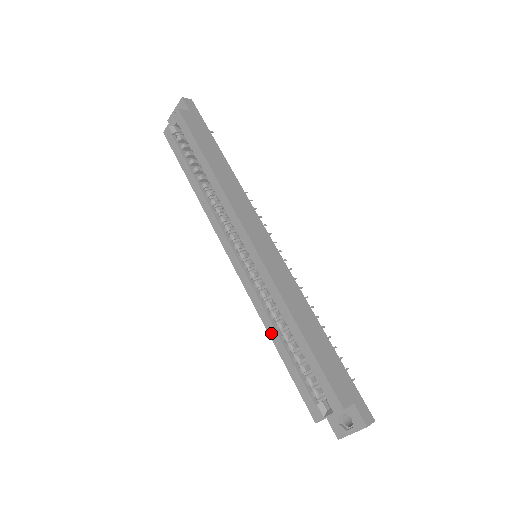
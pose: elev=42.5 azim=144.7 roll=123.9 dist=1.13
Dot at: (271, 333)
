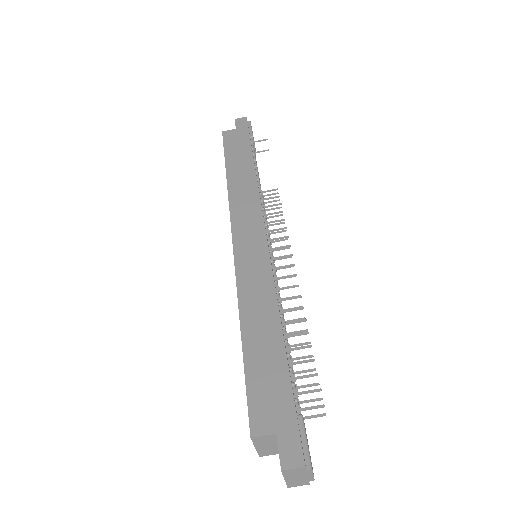
Dot at: occluded
